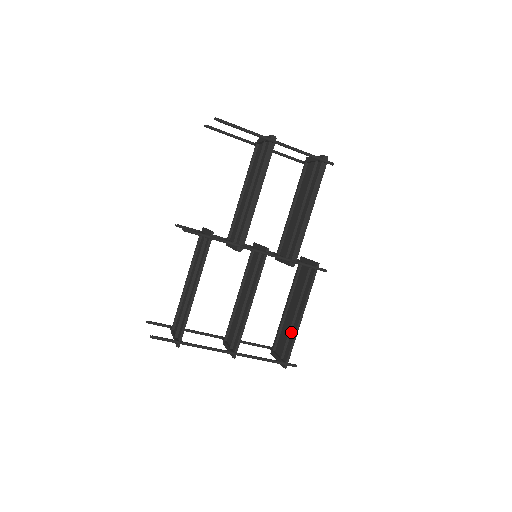
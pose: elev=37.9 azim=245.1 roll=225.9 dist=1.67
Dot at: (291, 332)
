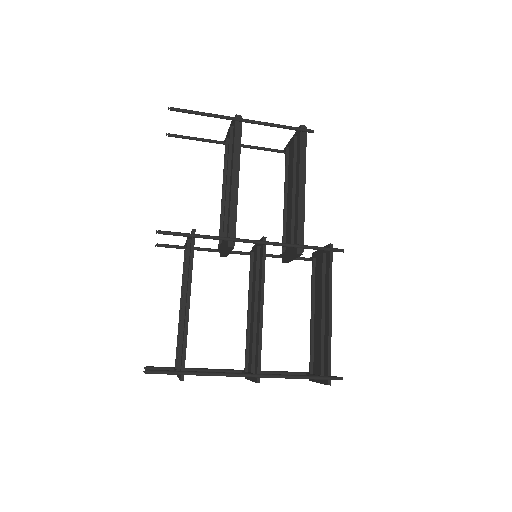
Dot at: (324, 338)
